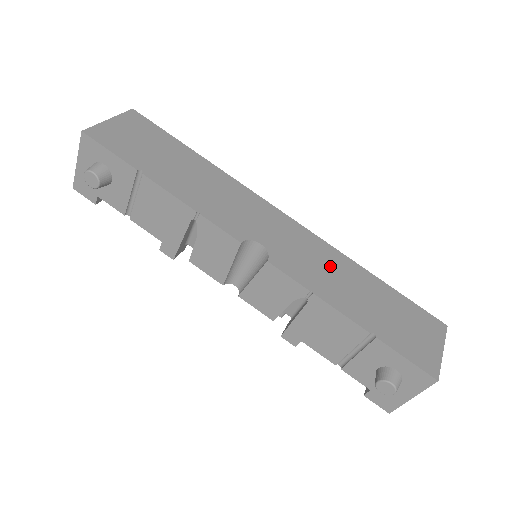
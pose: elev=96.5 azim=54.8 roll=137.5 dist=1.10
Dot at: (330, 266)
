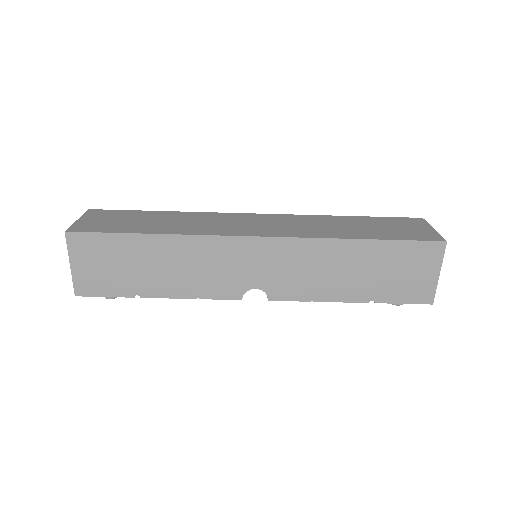
Dot at: (318, 264)
